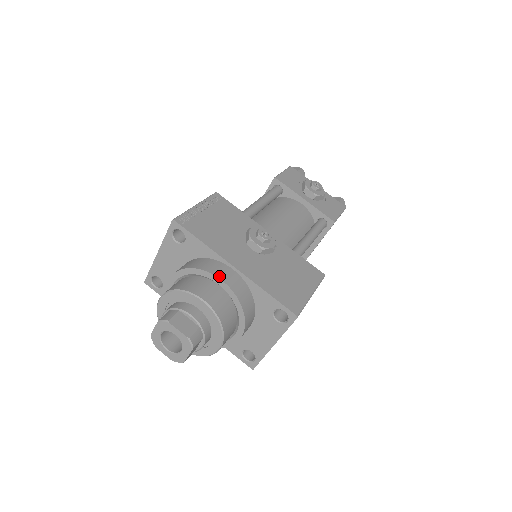
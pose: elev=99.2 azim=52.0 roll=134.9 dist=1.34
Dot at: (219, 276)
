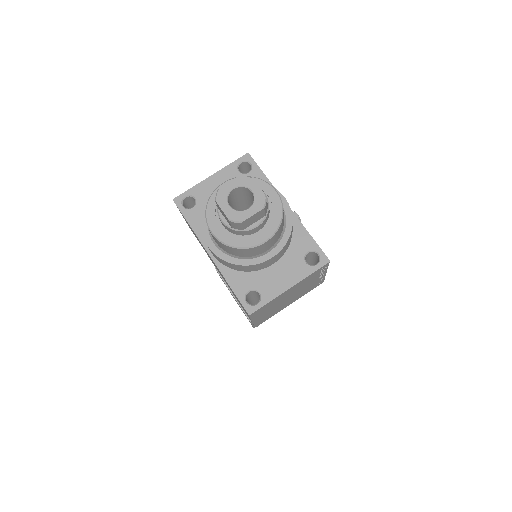
Dot at: (282, 195)
